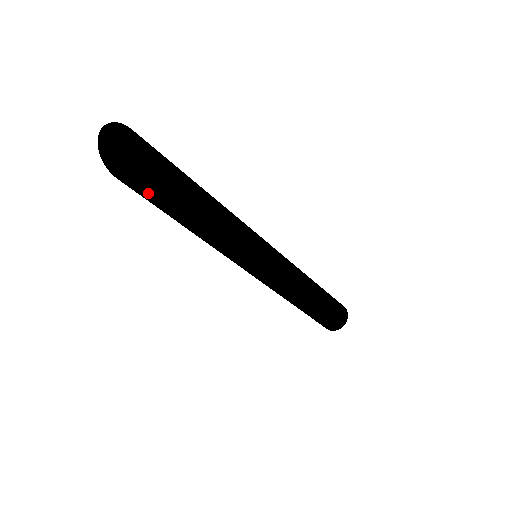
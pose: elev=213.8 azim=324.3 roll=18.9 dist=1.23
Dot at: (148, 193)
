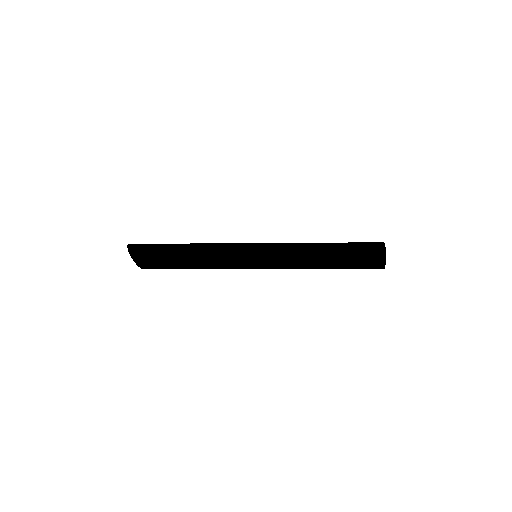
Dot at: (154, 267)
